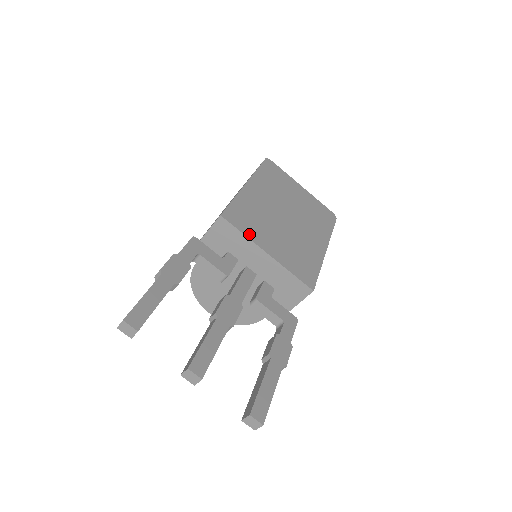
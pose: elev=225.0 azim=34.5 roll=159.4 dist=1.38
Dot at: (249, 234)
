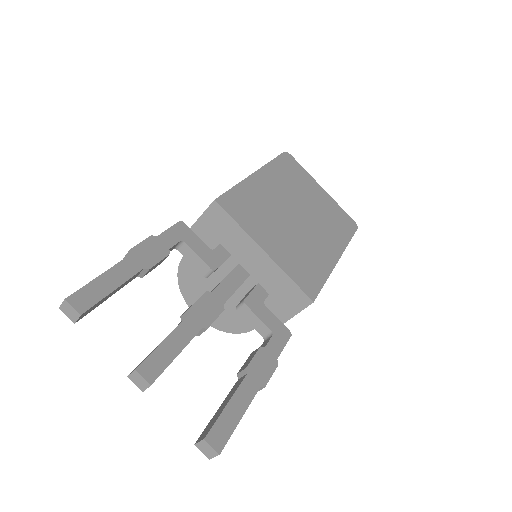
Dot at: (246, 226)
